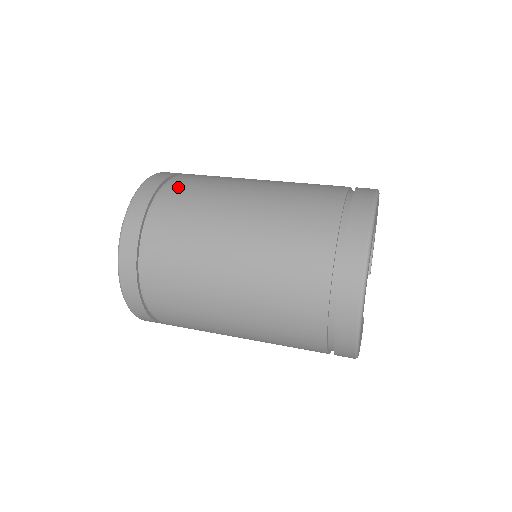
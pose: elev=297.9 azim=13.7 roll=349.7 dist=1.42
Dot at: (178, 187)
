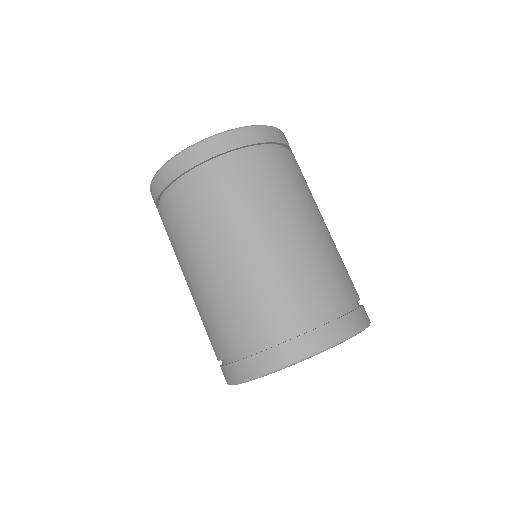
Dot at: (236, 170)
